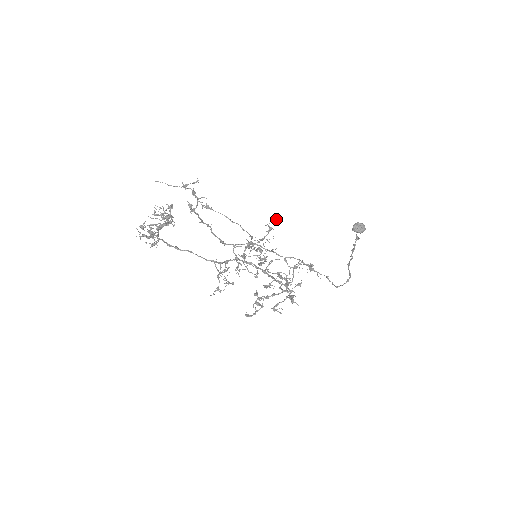
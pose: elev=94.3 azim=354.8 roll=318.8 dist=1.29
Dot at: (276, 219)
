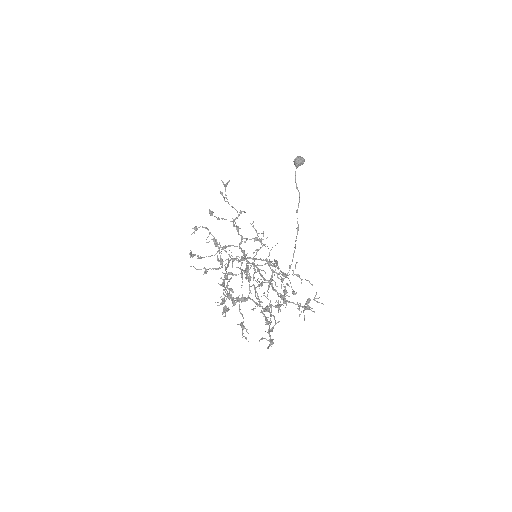
Dot at: occluded
